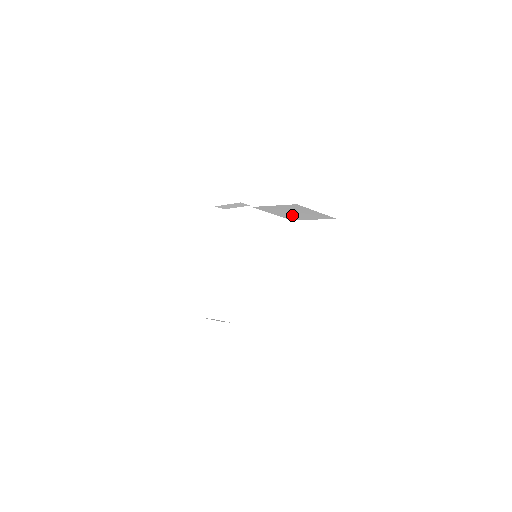
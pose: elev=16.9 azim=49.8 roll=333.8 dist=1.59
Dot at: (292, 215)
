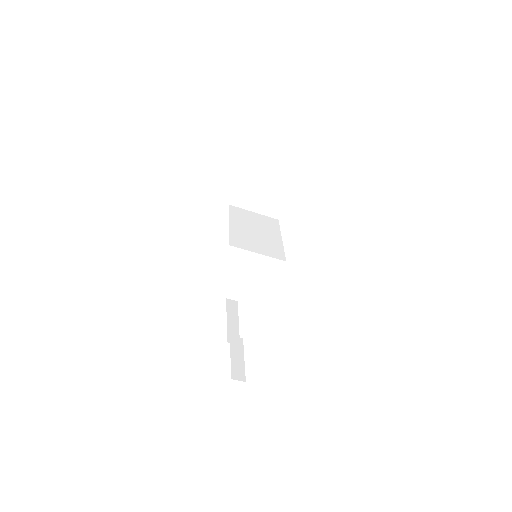
Dot at: (270, 197)
